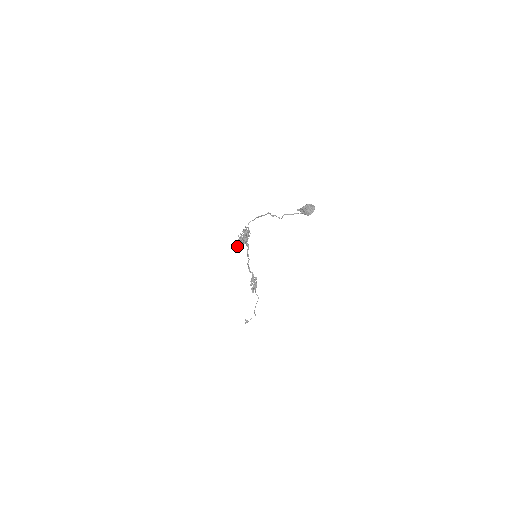
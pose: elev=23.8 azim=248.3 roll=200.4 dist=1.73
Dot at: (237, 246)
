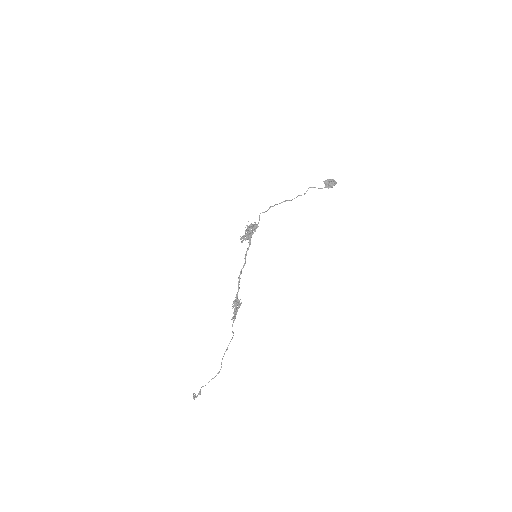
Dot at: (242, 237)
